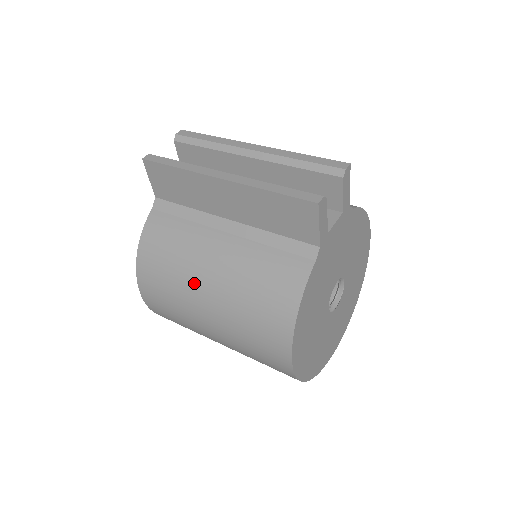
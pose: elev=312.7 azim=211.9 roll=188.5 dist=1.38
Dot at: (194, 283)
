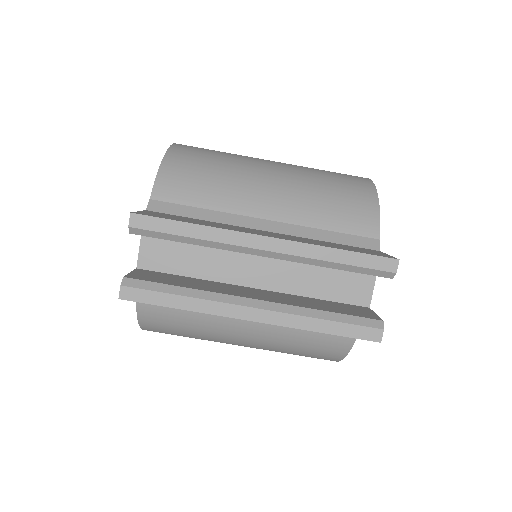
Dot at: (224, 342)
